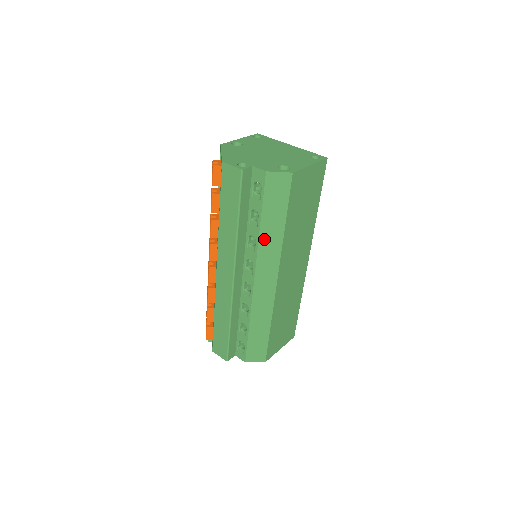
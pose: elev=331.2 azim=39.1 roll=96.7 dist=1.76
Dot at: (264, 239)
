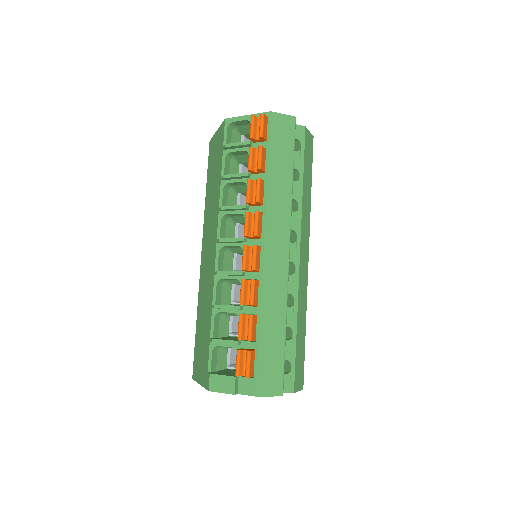
Dot at: (304, 201)
